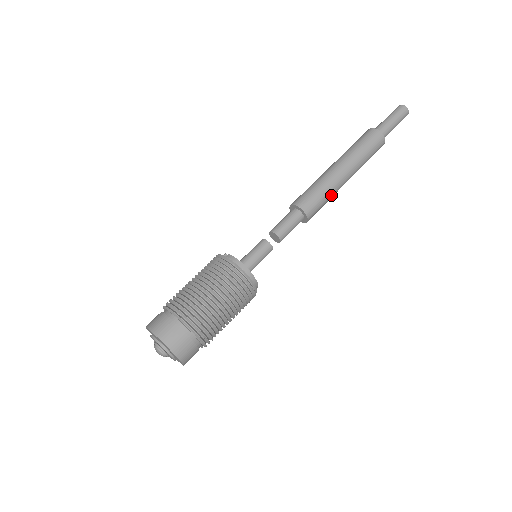
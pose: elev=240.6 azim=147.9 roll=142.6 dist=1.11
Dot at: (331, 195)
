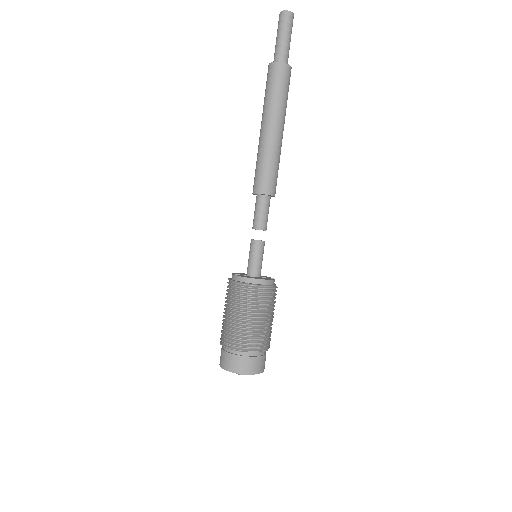
Dot at: (276, 158)
